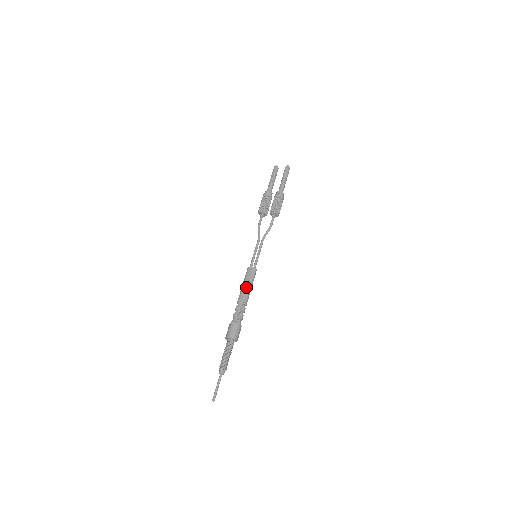
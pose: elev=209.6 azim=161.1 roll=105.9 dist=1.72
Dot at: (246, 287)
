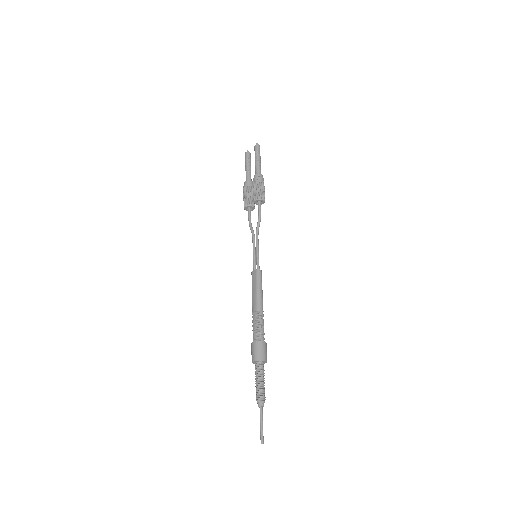
Dot at: (255, 295)
